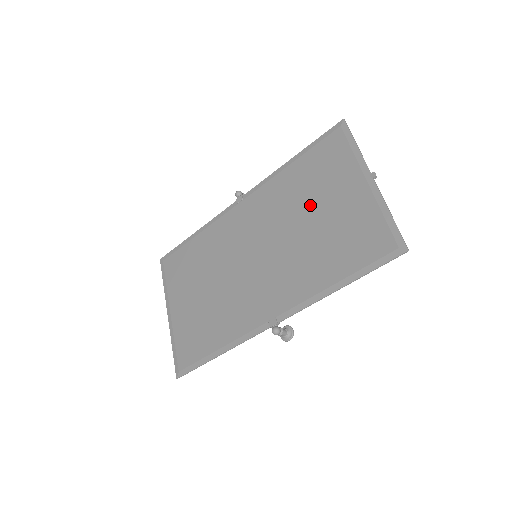
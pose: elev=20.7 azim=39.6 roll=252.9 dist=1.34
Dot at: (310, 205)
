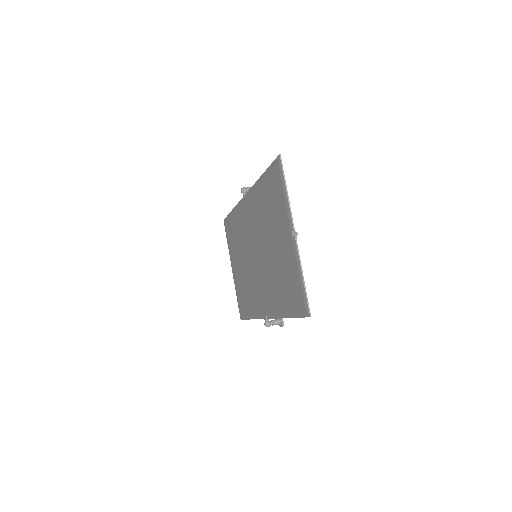
Dot at: (271, 233)
